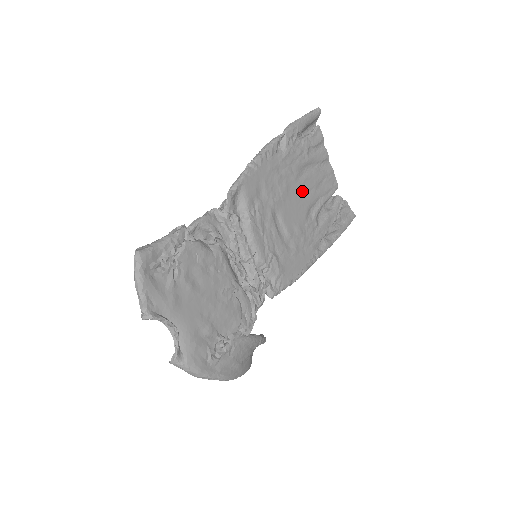
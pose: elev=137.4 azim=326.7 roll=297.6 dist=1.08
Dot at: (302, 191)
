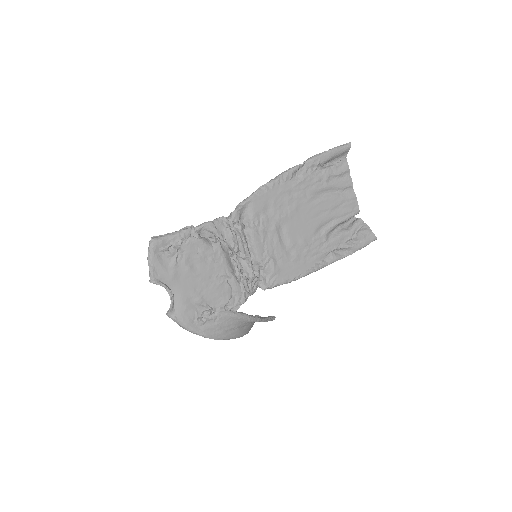
Dot at: (314, 211)
